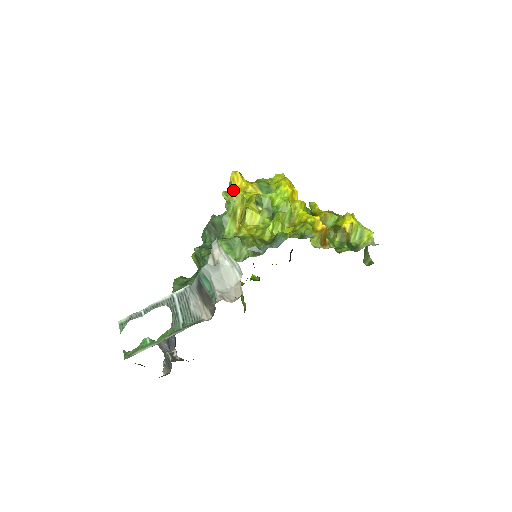
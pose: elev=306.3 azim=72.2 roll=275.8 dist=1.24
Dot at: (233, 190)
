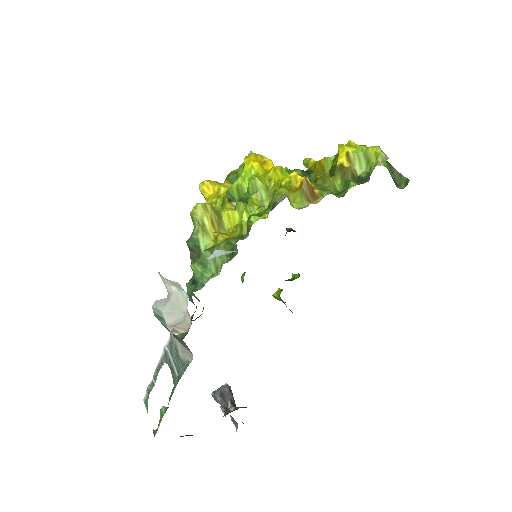
Dot at: (206, 202)
